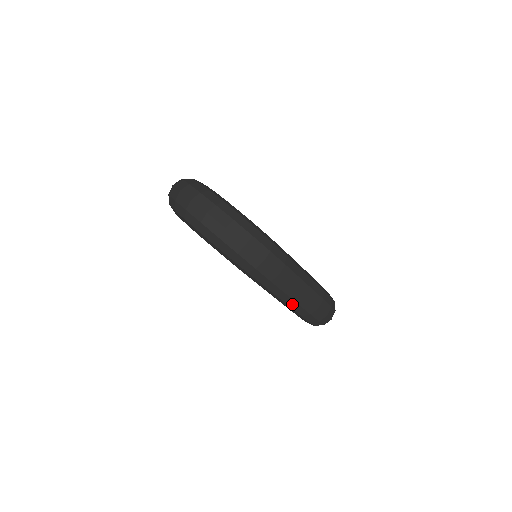
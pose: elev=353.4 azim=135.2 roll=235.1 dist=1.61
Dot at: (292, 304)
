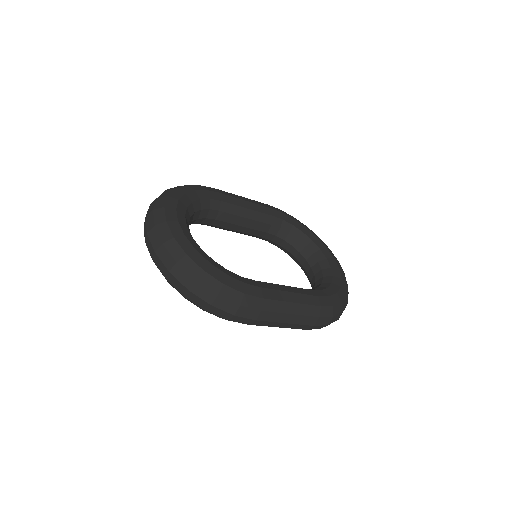
Dot at: occluded
